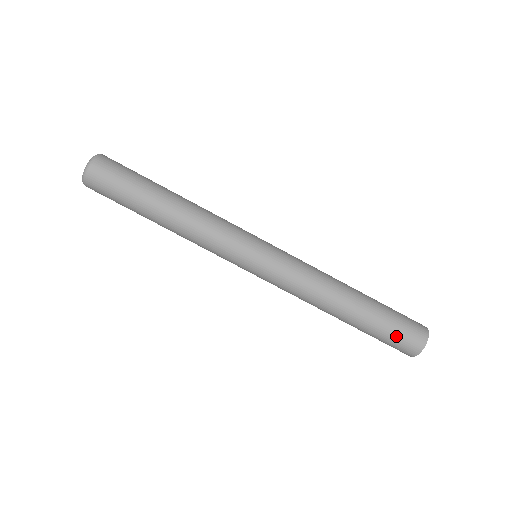
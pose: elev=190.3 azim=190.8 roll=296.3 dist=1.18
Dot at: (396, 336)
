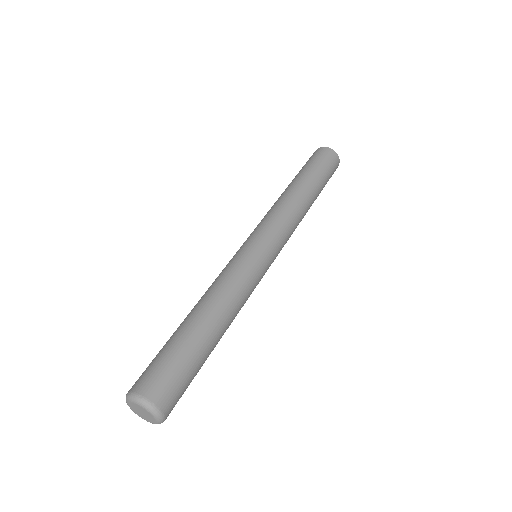
Dot at: occluded
